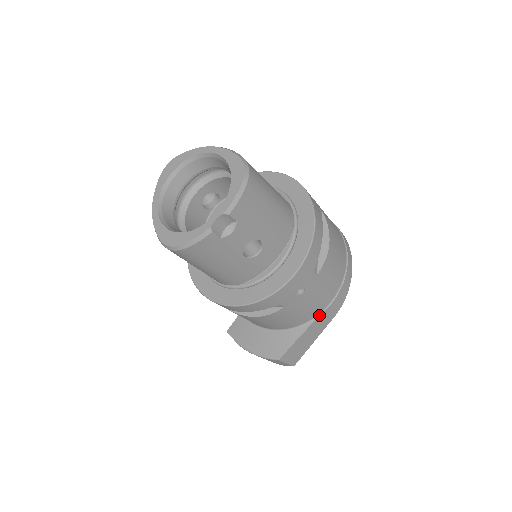
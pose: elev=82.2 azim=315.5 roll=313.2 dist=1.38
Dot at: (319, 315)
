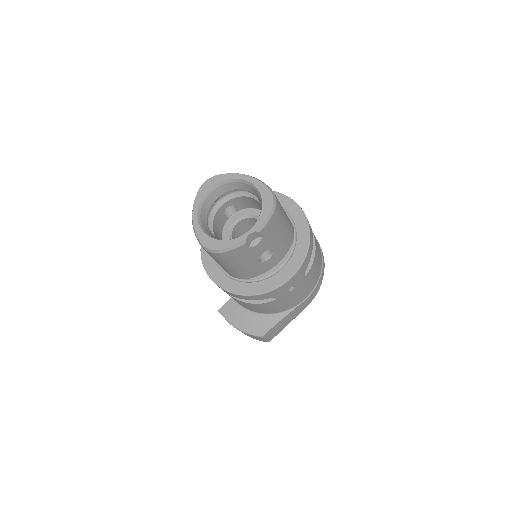
Dot at: (297, 305)
